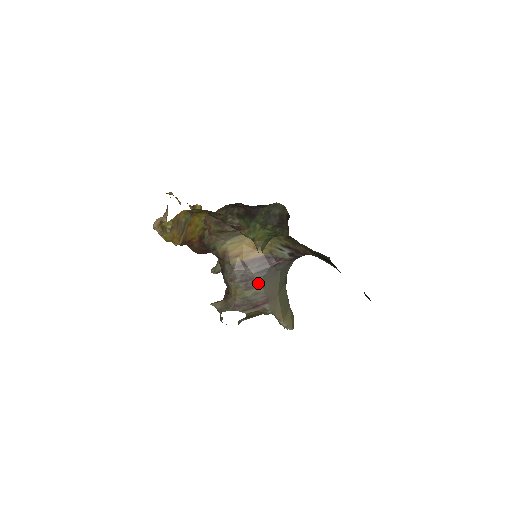
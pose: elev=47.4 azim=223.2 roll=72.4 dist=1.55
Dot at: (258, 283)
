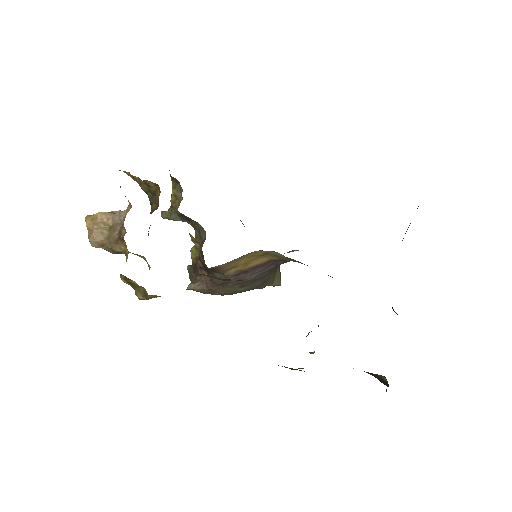
Dot at: (257, 281)
